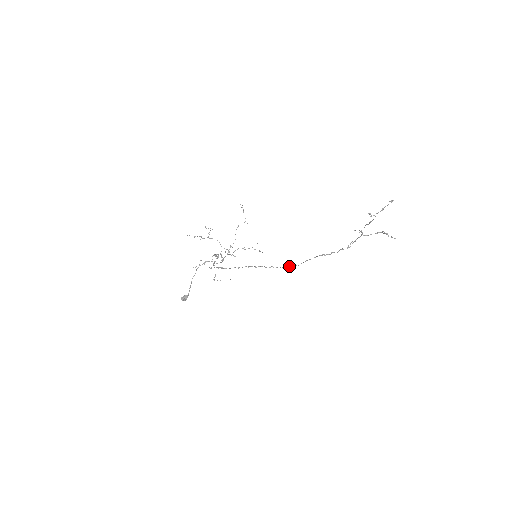
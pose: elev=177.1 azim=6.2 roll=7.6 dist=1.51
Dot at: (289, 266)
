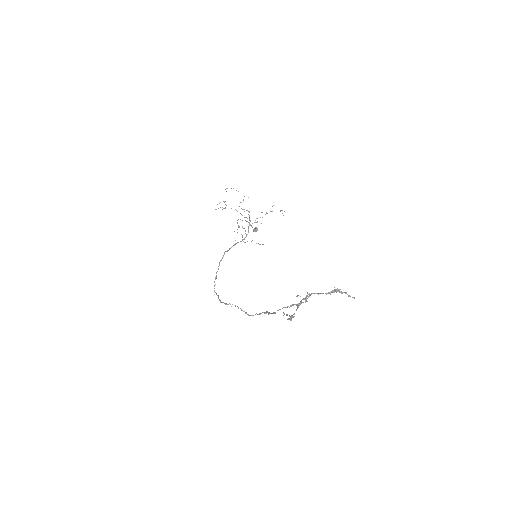
Dot at: occluded
